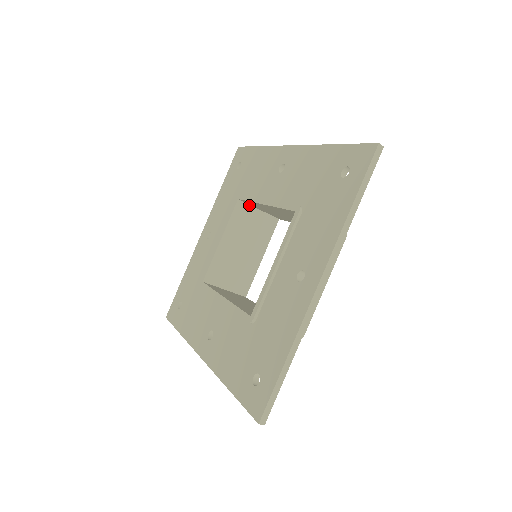
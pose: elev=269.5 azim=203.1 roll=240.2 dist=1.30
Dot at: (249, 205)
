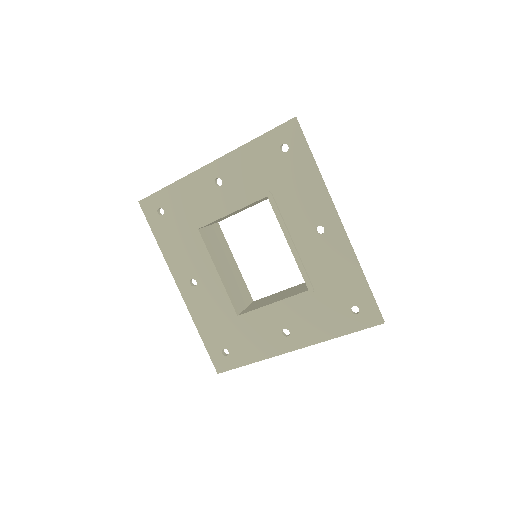
Dot at: occluded
